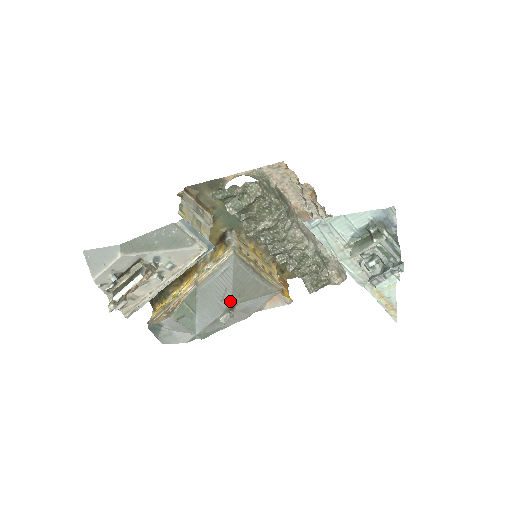
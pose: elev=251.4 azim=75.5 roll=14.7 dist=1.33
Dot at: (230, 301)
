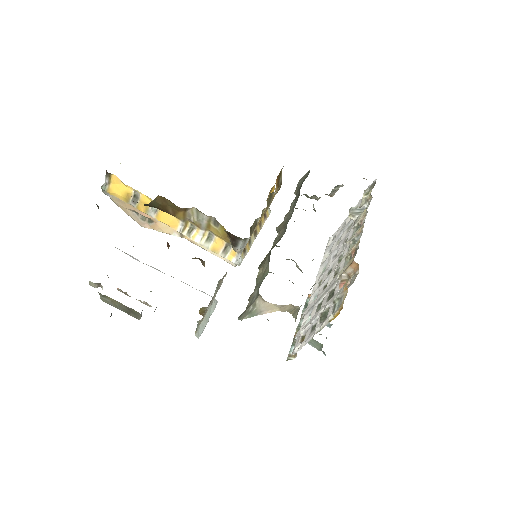
Dot at: occluded
